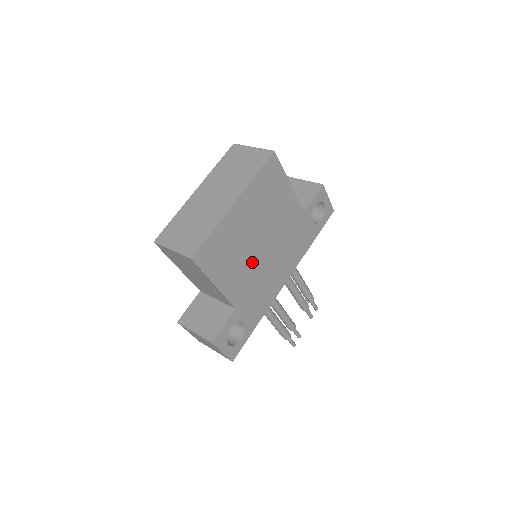
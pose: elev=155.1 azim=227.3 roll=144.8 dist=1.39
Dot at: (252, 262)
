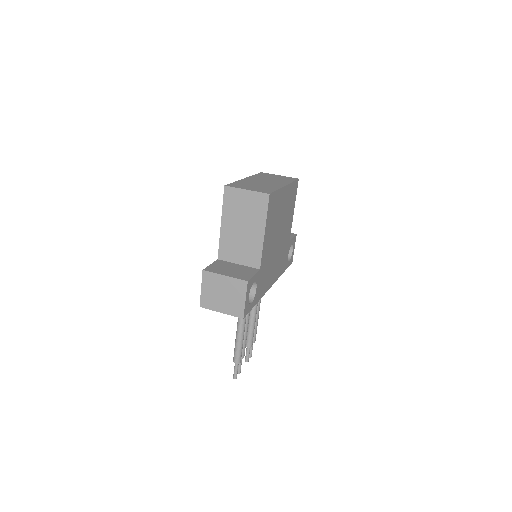
Dot at: (273, 242)
